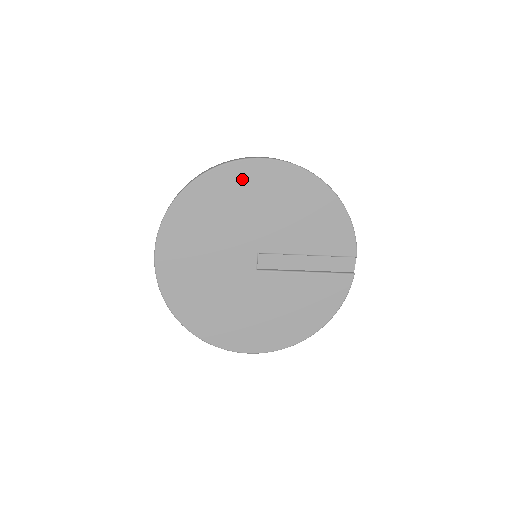
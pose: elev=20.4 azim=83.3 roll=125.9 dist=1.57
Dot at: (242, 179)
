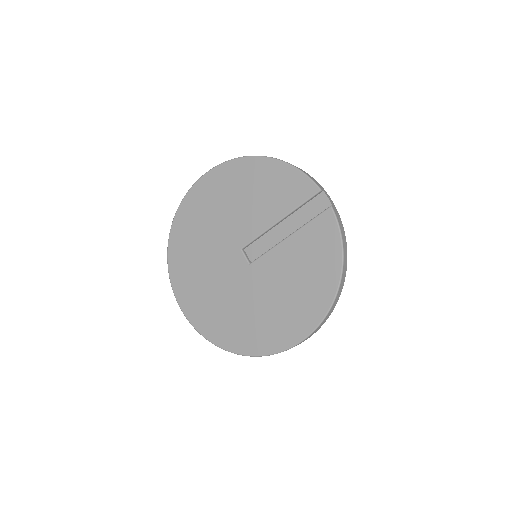
Dot at: (197, 203)
